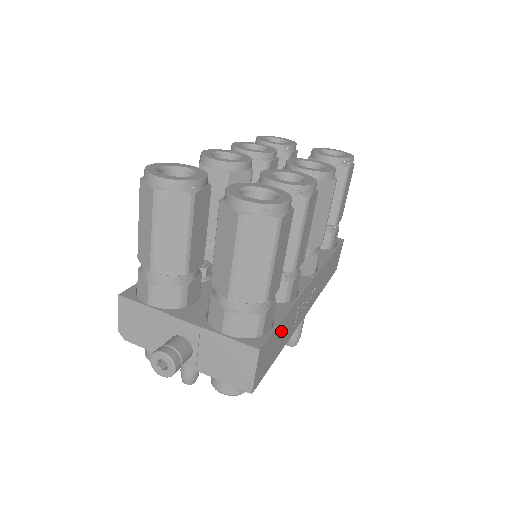
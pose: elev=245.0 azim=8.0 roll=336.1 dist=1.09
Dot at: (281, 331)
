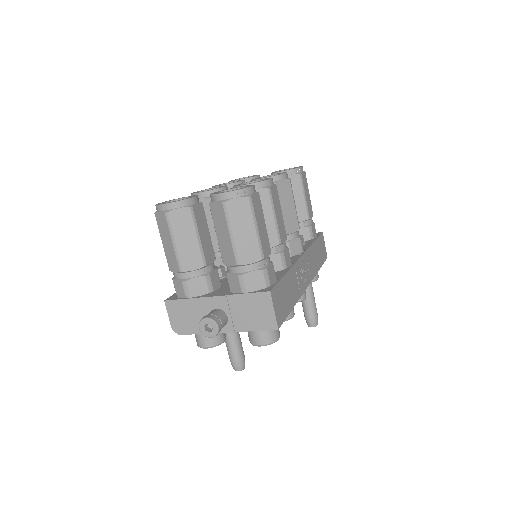
Dot at: (286, 287)
